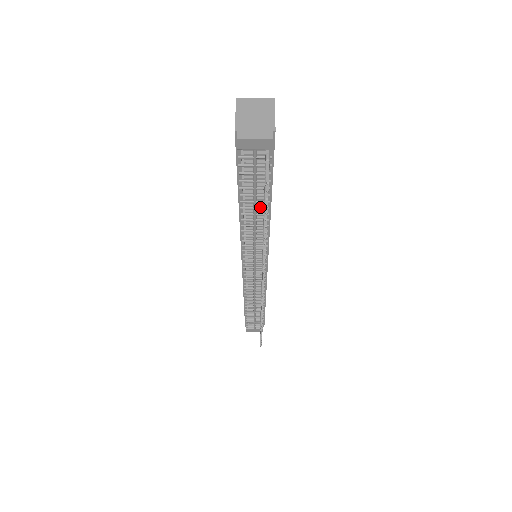
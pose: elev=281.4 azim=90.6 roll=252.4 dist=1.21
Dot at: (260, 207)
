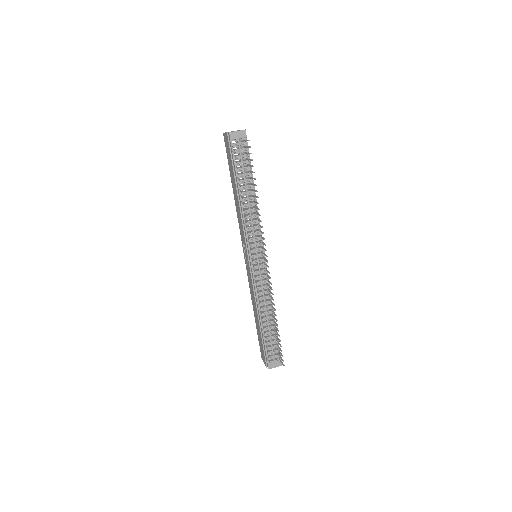
Dot at: (249, 186)
